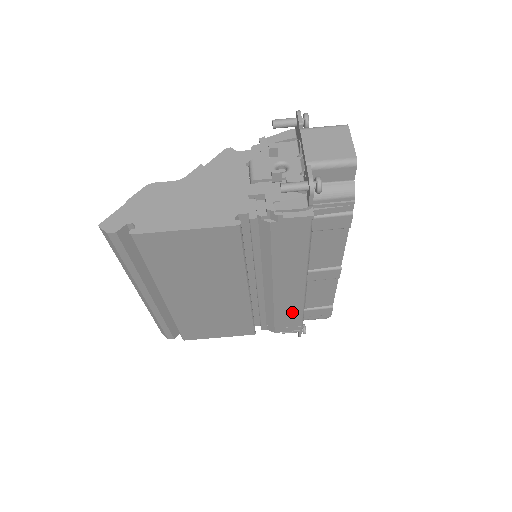
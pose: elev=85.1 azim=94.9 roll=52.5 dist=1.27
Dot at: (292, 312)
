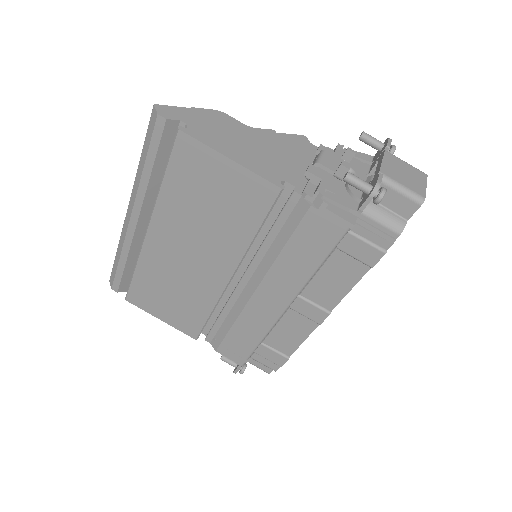
Dot at: (250, 335)
